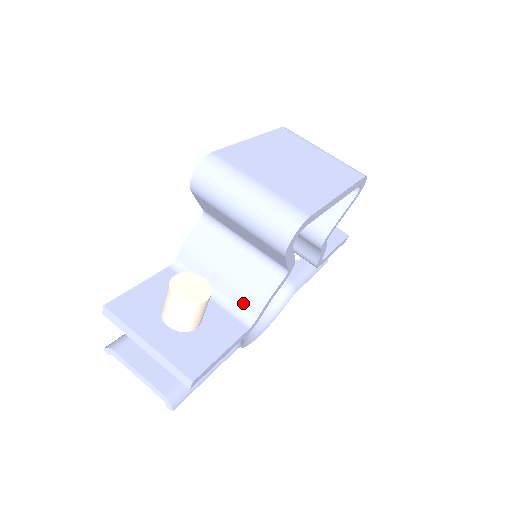
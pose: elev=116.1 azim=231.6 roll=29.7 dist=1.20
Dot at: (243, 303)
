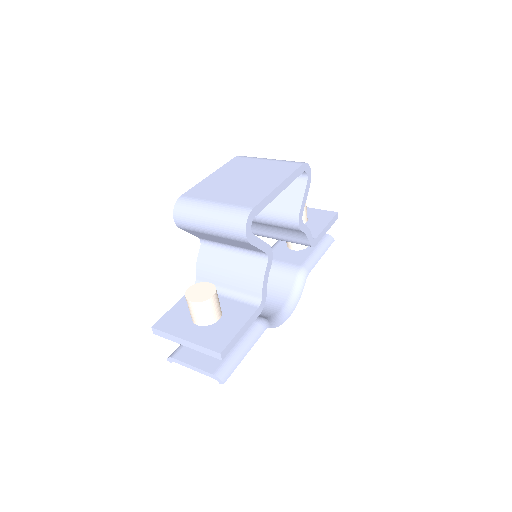
Dot at: (248, 291)
